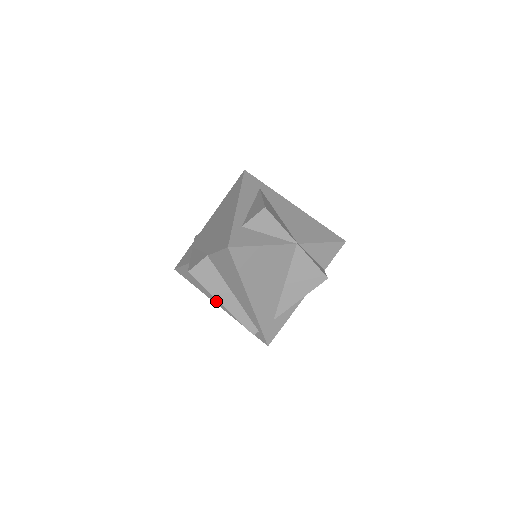
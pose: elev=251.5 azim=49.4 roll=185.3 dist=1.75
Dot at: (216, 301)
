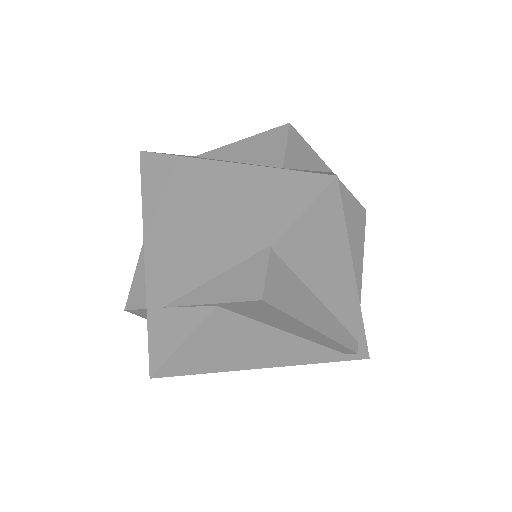
Dot at: (265, 361)
